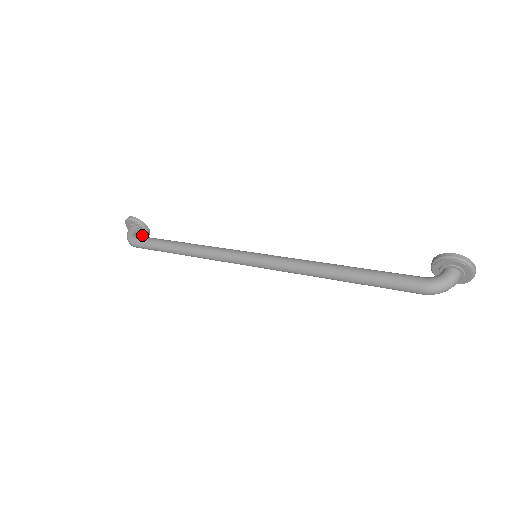
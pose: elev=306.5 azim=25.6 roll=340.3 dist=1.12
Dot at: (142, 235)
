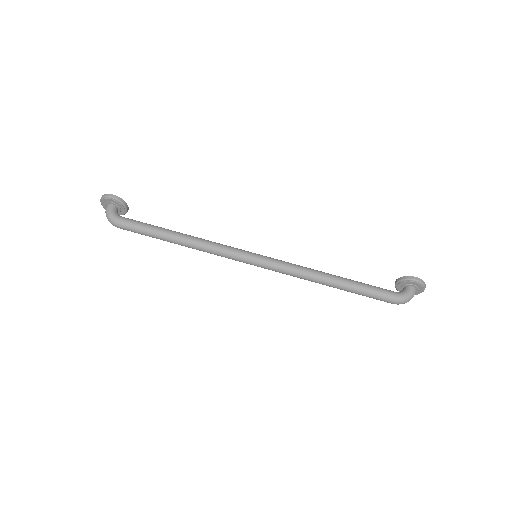
Dot at: (118, 212)
